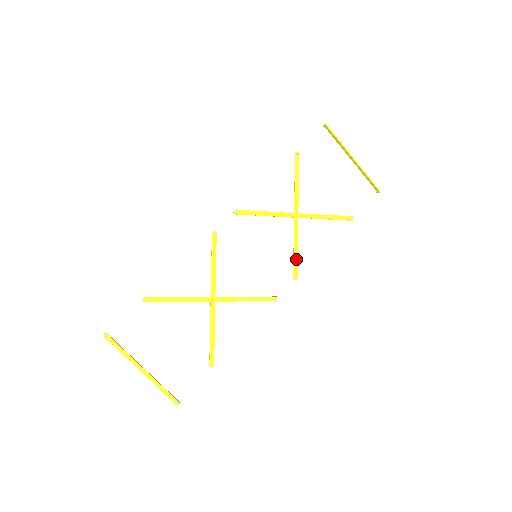
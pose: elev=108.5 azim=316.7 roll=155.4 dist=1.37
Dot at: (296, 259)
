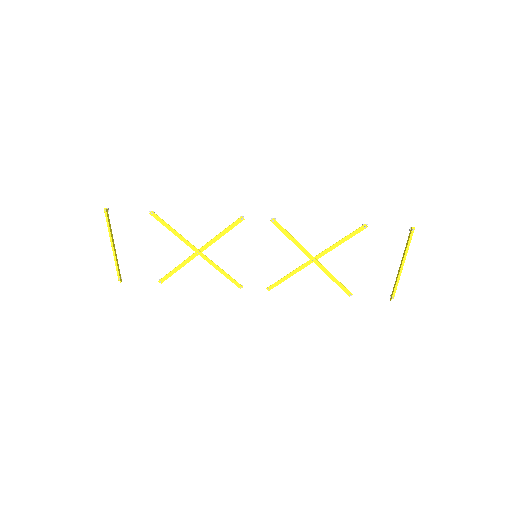
Dot at: (282, 281)
